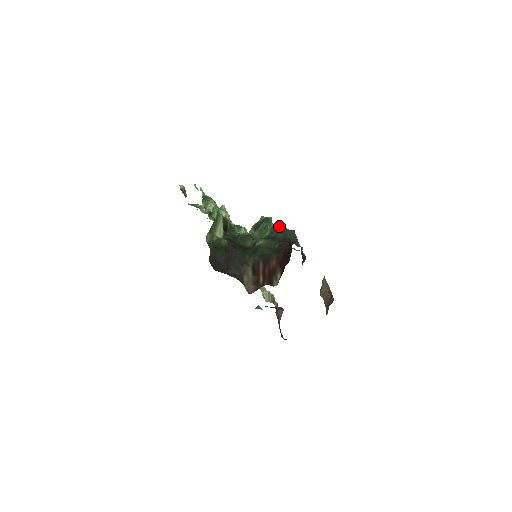
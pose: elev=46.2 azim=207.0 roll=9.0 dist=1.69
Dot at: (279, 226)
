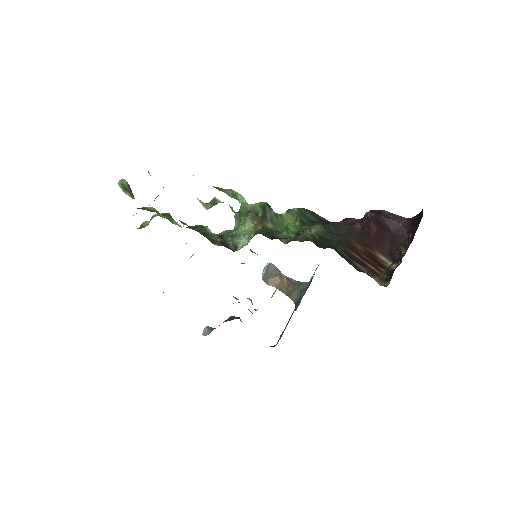
Dot at: (299, 208)
